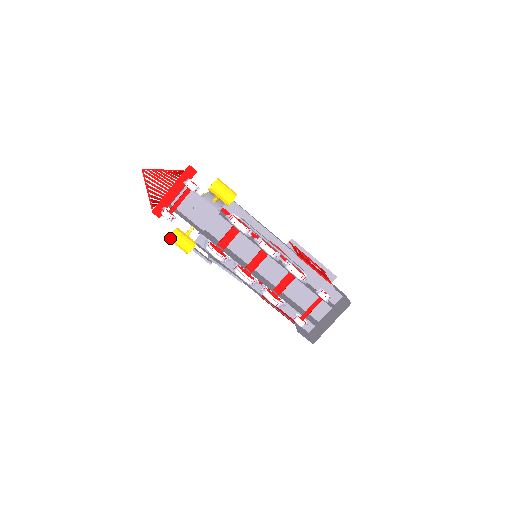
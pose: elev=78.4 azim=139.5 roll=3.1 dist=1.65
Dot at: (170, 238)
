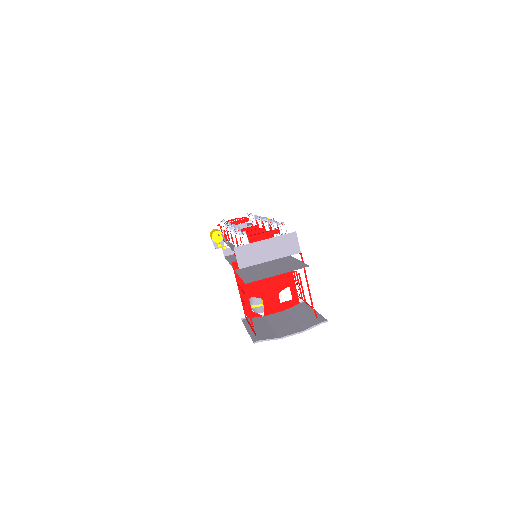
Dot at: occluded
